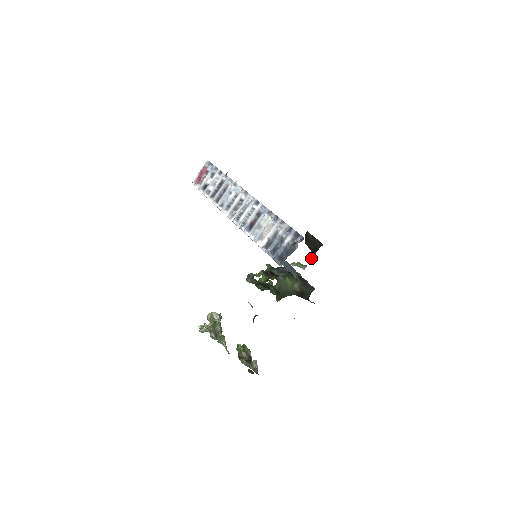
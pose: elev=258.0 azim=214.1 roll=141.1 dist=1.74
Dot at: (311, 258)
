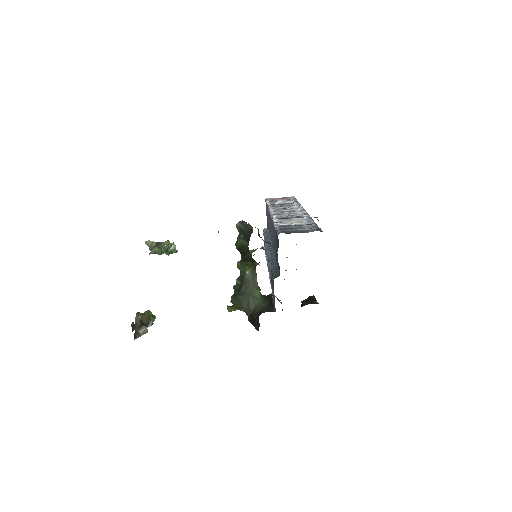
Dot at: occluded
